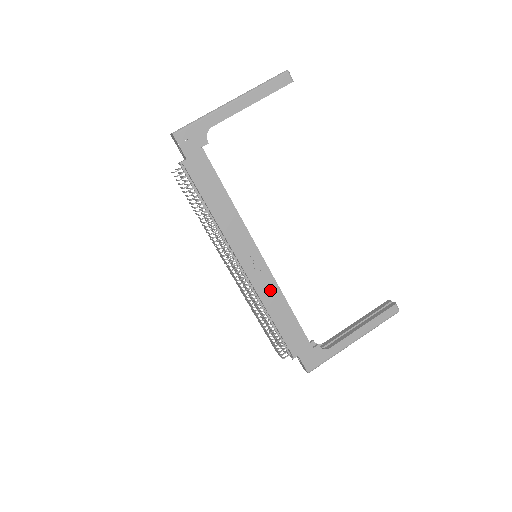
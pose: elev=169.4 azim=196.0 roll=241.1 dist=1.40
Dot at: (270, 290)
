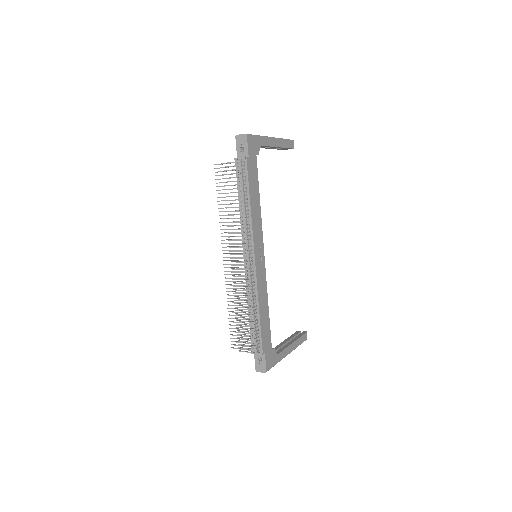
Dot at: (263, 286)
